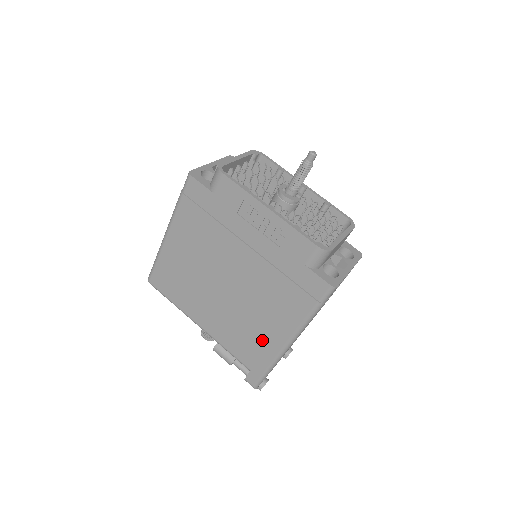
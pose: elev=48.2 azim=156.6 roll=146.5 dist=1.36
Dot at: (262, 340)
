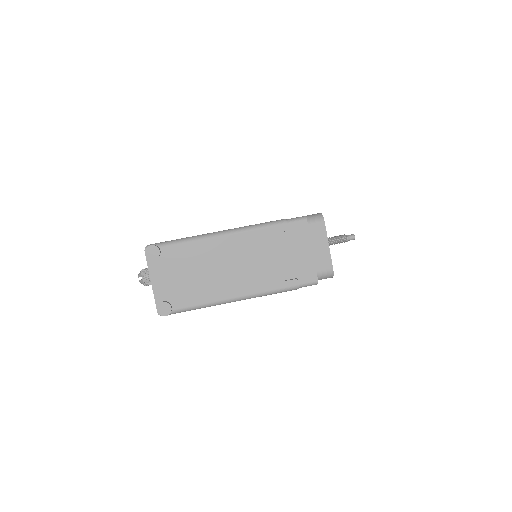
Dot at: occluded
